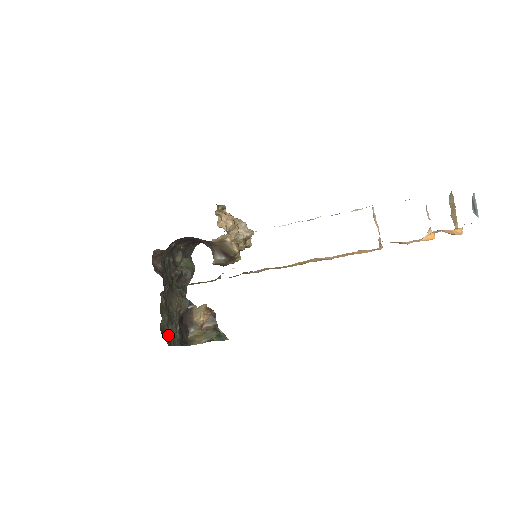
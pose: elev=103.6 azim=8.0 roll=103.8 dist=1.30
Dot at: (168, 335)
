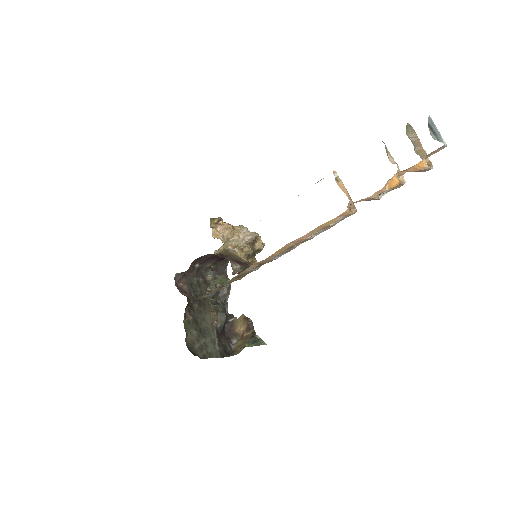
Dot at: (199, 348)
